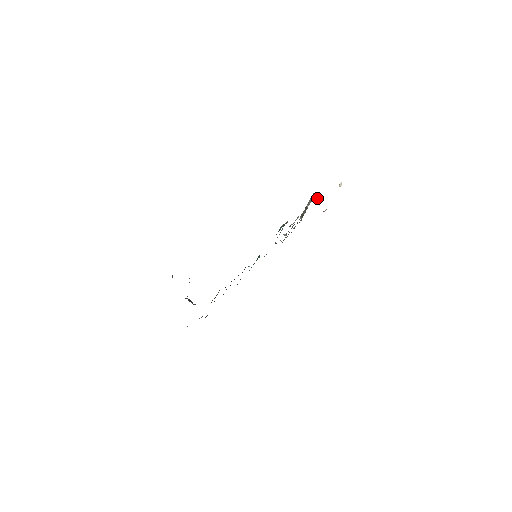
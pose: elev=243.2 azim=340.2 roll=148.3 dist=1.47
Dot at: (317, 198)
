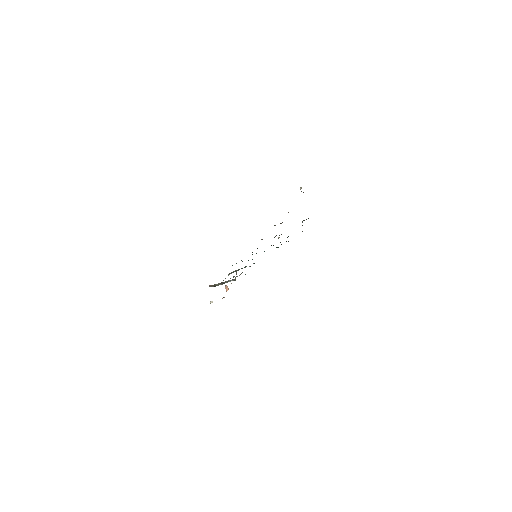
Dot at: occluded
